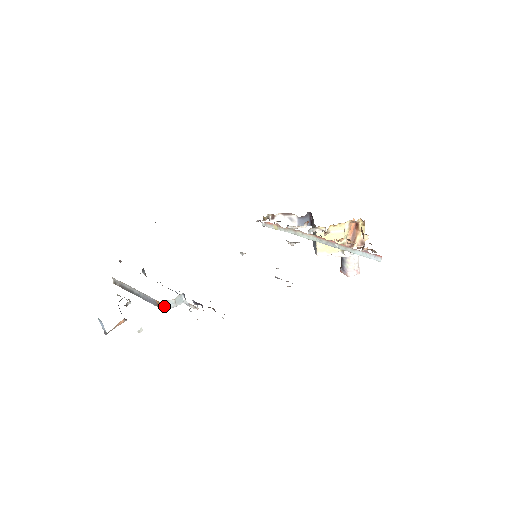
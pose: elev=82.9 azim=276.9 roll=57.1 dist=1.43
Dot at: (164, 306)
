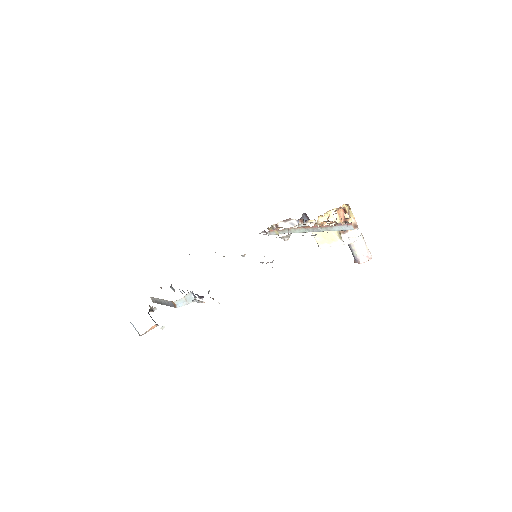
Dot at: (179, 305)
